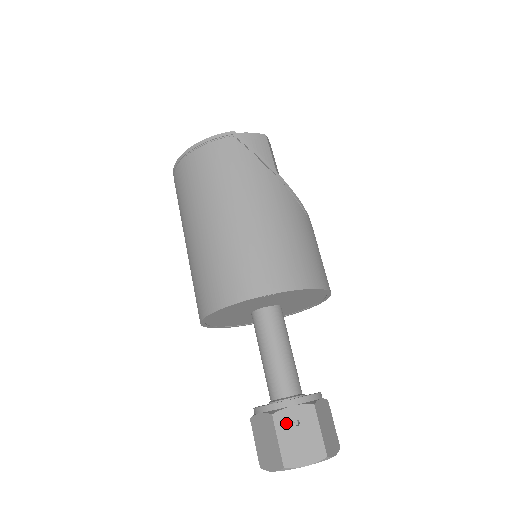
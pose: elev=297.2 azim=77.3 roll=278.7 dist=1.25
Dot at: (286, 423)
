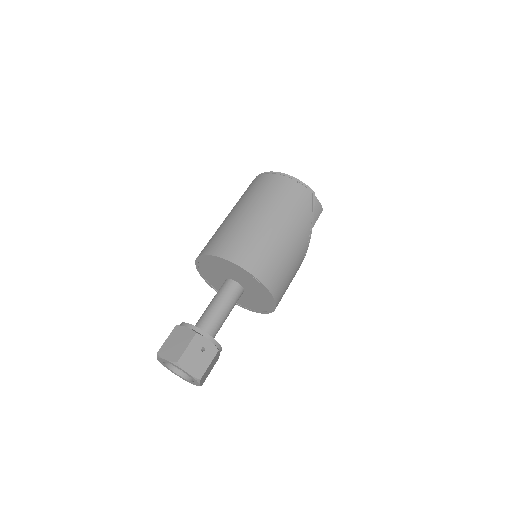
Dot at: (198, 344)
